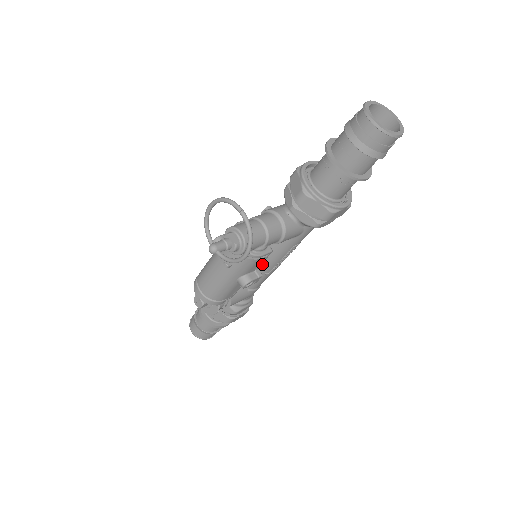
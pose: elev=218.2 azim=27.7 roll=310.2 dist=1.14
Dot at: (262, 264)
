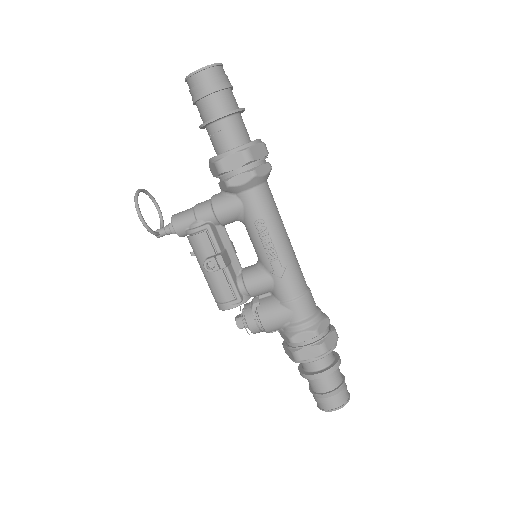
Dot at: (260, 261)
